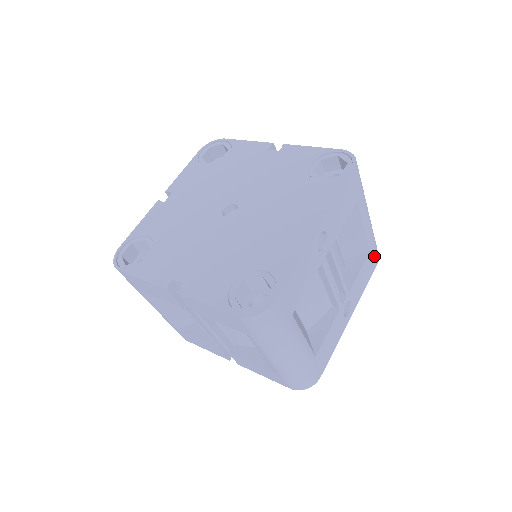
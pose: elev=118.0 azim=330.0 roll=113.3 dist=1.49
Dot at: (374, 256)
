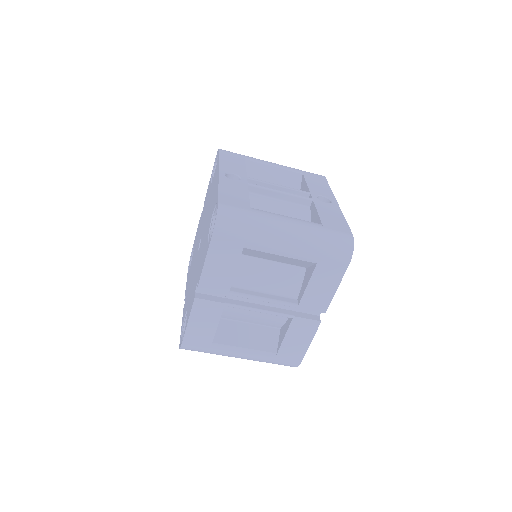
Dot at: (313, 175)
